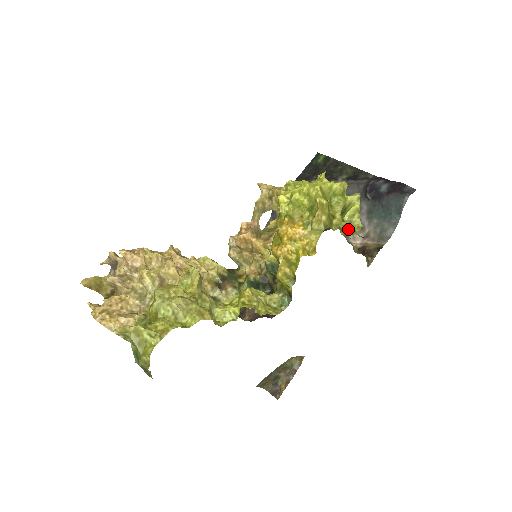
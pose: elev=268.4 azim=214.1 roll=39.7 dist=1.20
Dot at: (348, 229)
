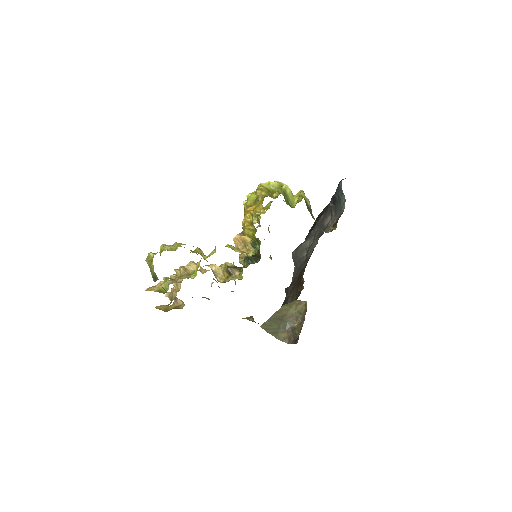
Dot at: occluded
